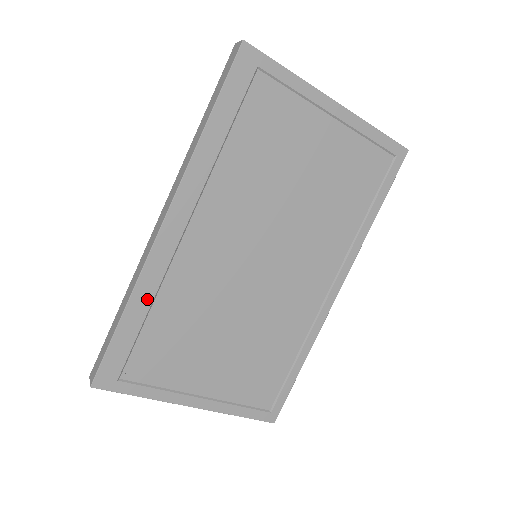
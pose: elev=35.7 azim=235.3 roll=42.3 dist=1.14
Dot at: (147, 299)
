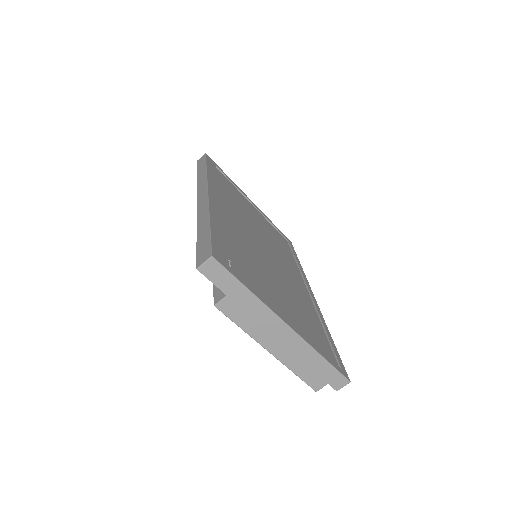
Dot at: (219, 223)
